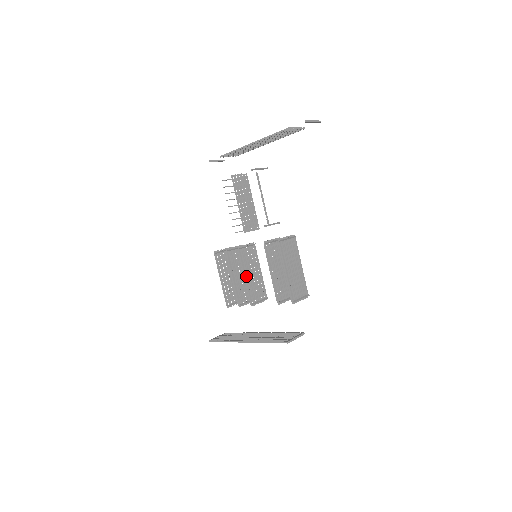
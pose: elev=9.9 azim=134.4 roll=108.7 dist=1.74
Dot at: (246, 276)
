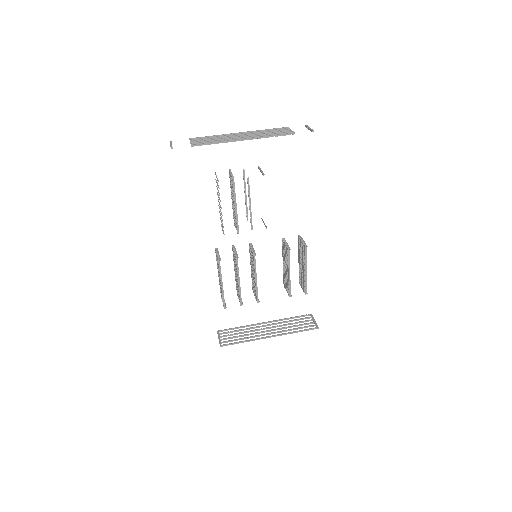
Dot at: (255, 278)
